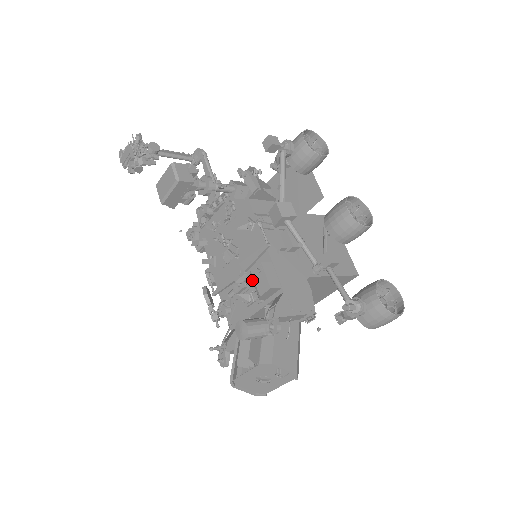
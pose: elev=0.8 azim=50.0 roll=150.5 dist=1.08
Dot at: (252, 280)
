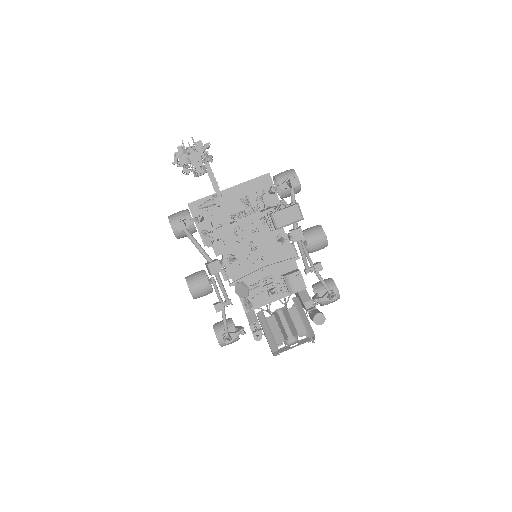
Dot at: (286, 280)
